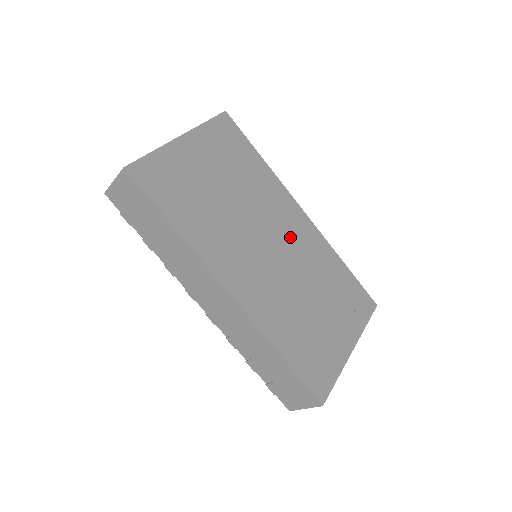
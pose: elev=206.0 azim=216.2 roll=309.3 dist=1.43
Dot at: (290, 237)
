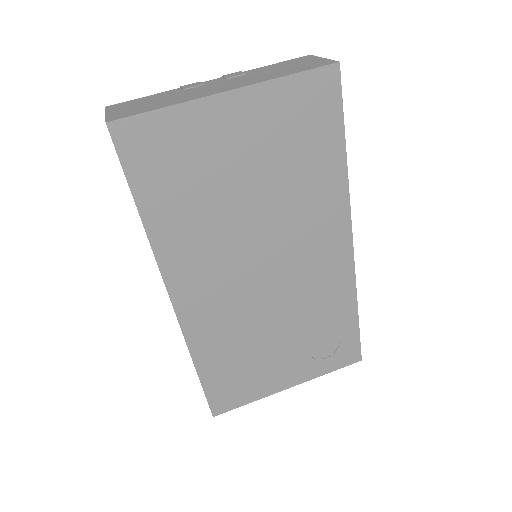
Dot at: (304, 266)
